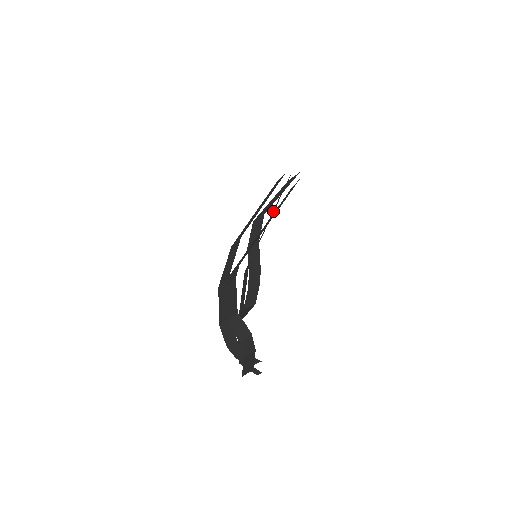
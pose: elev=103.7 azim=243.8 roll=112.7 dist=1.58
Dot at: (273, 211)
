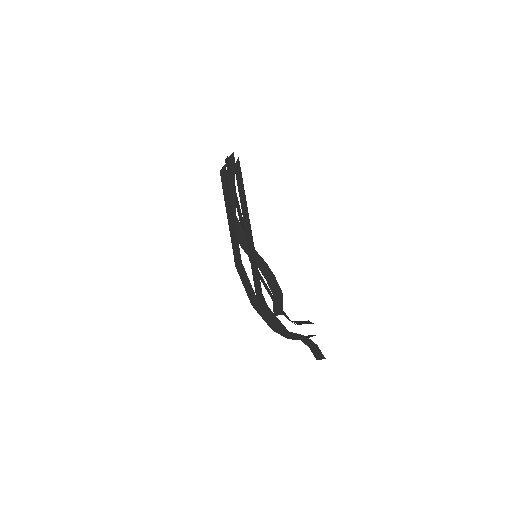
Dot at: (236, 200)
